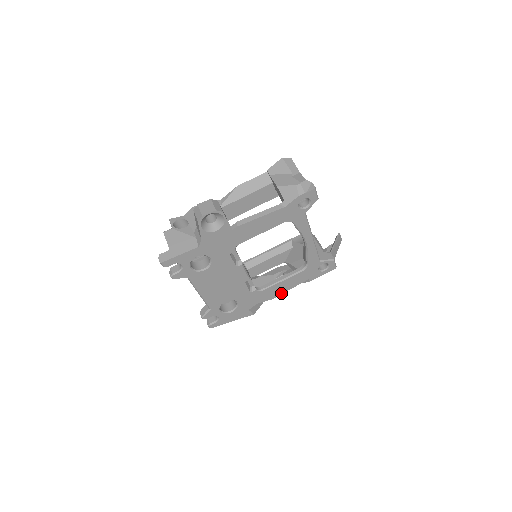
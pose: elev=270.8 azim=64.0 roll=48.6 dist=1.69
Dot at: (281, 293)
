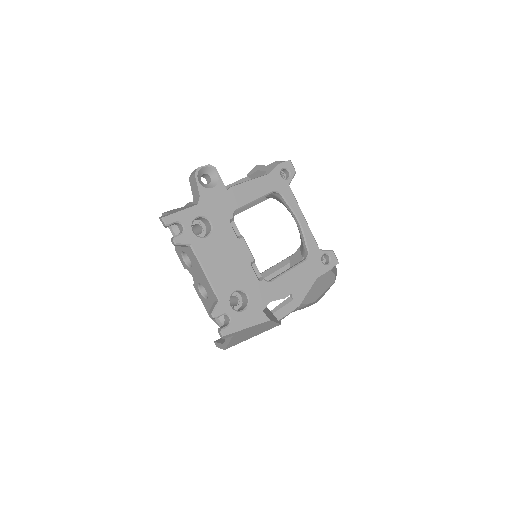
Dot at: (292, 290)
